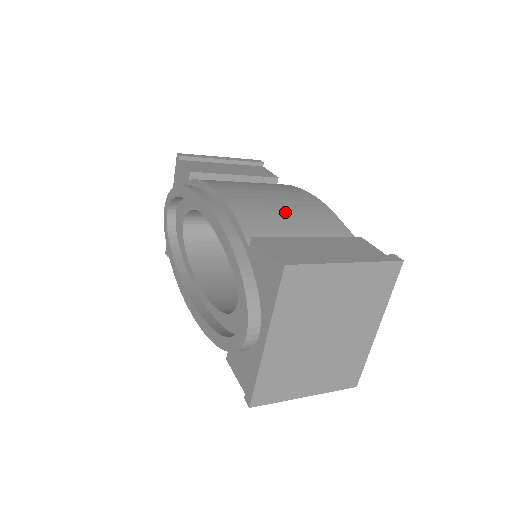
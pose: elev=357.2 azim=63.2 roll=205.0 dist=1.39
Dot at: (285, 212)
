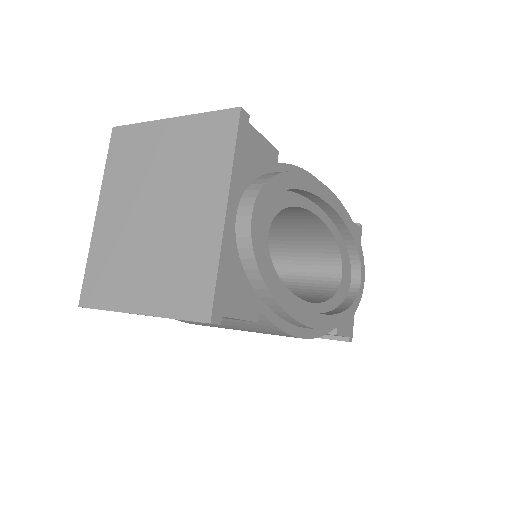
Dot at: occluded
